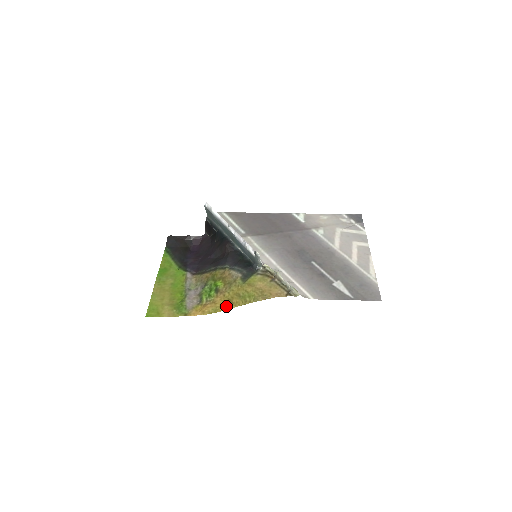
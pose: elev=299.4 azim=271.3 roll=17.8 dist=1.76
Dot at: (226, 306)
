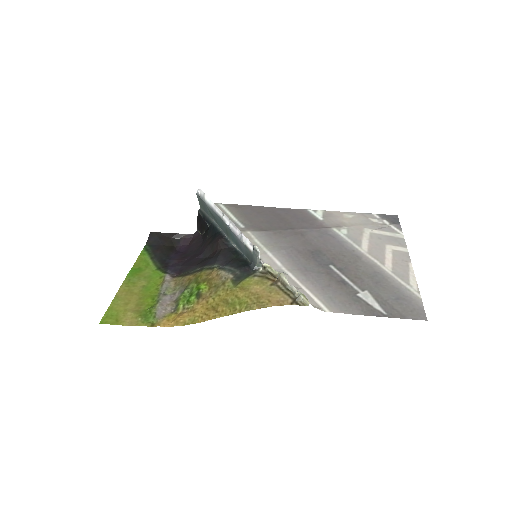
Dot at: (208, 316)
